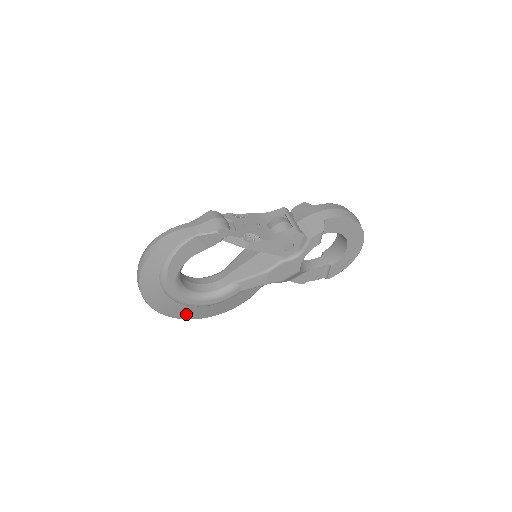
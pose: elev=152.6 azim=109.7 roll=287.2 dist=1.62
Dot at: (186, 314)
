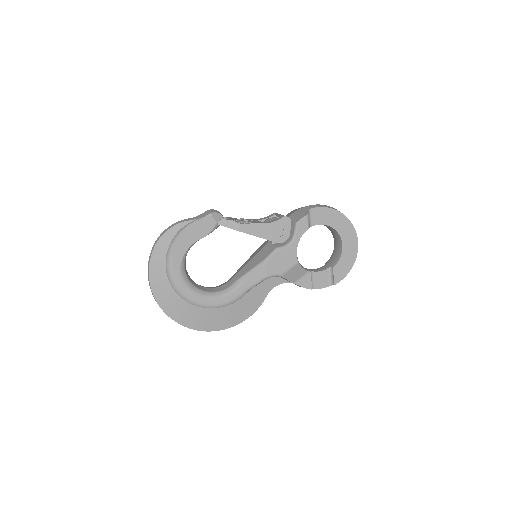
Dot at: (197, 321)
